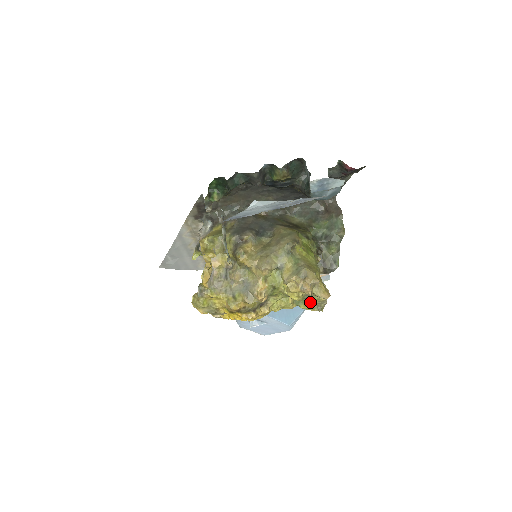
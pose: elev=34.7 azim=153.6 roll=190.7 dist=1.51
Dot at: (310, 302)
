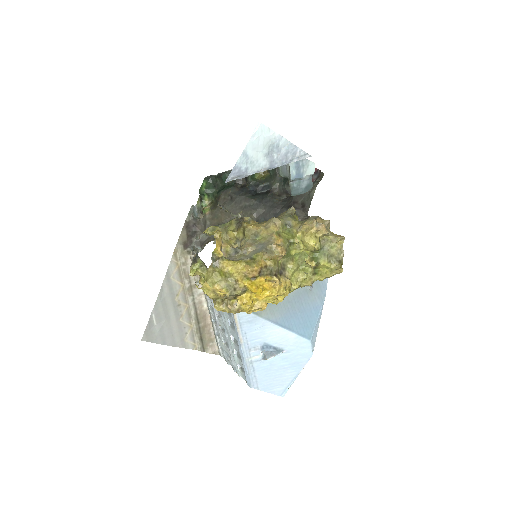
Dot at: (328, 253)
